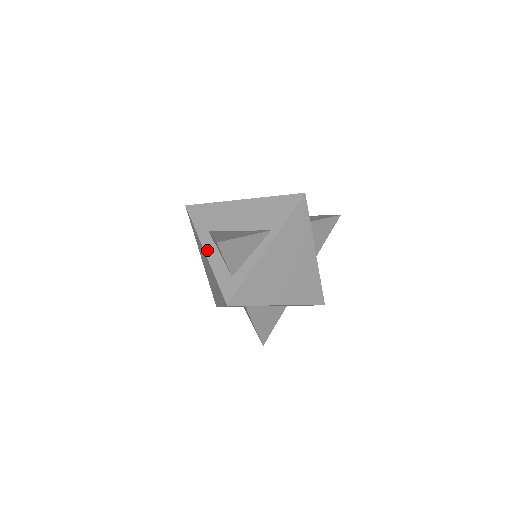
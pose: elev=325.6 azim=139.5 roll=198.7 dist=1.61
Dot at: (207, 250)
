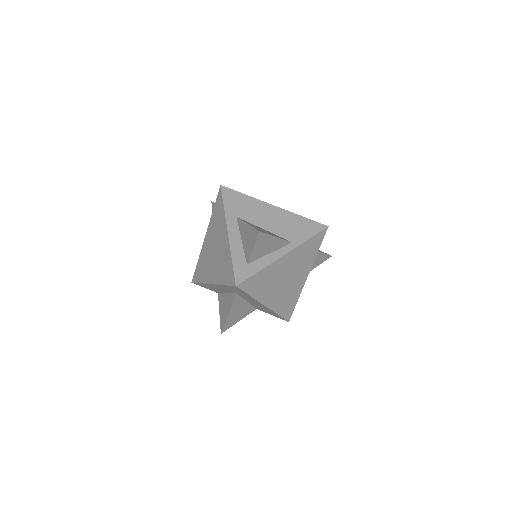
Dot at: (231, 232)
